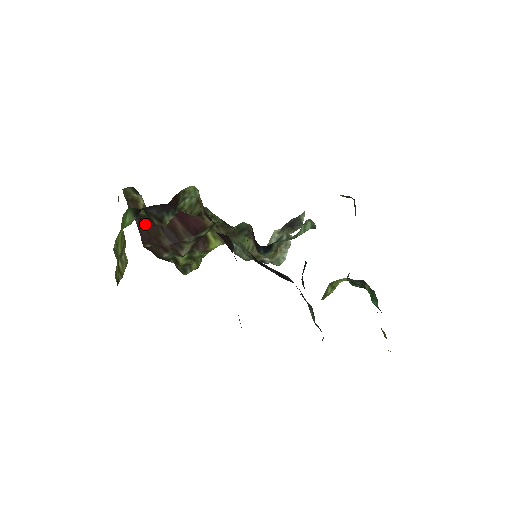
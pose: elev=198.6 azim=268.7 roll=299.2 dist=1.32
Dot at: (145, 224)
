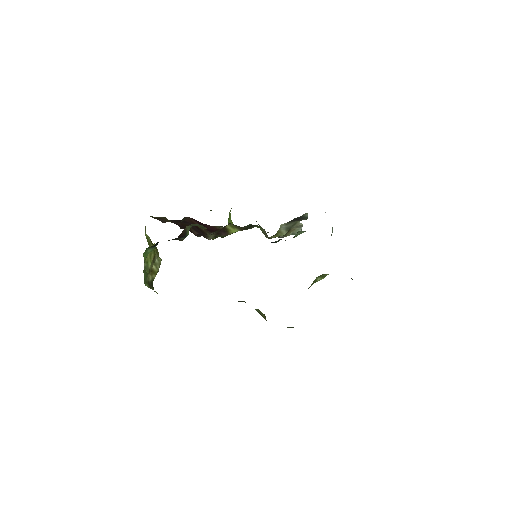
Dot at: (178, 221)
